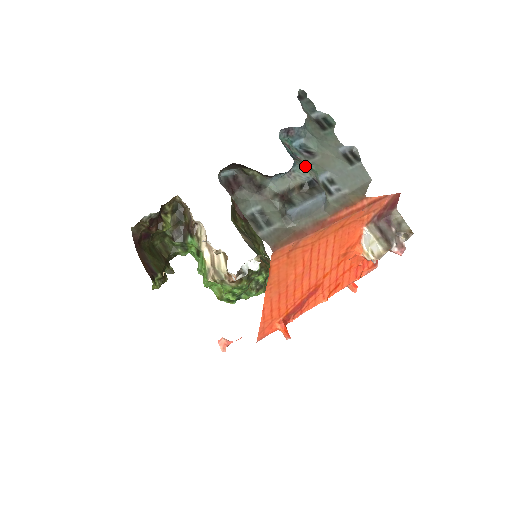
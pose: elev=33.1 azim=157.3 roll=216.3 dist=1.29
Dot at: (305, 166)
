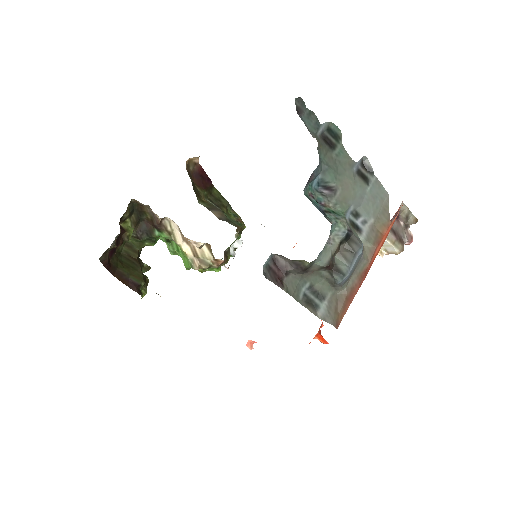
Dot at: (335, 216)
